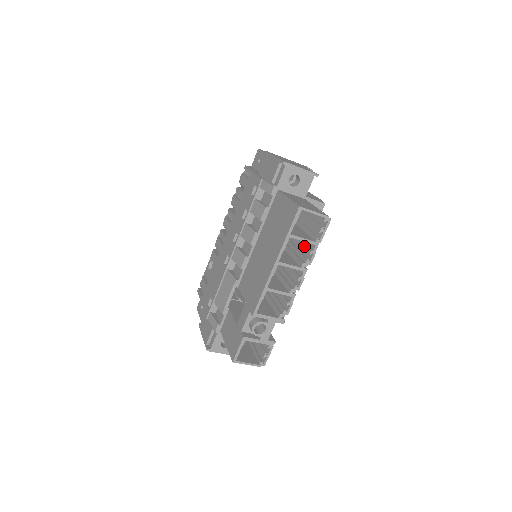
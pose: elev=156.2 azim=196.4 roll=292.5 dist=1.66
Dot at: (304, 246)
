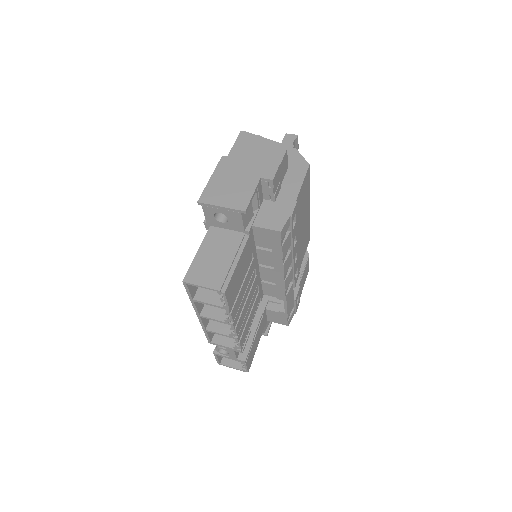
Dot at: occluded
